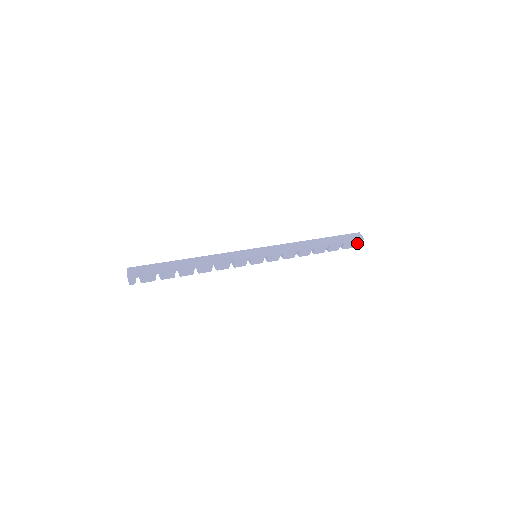
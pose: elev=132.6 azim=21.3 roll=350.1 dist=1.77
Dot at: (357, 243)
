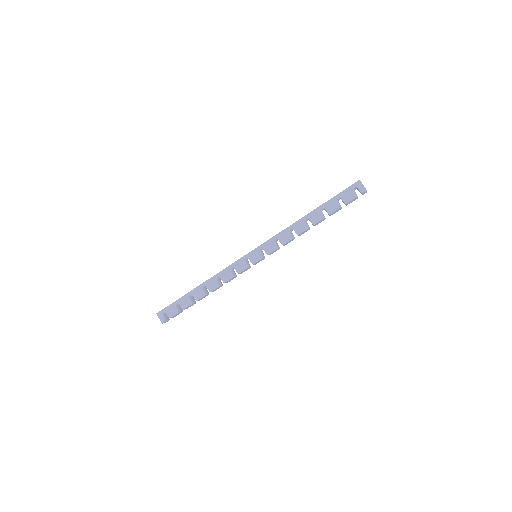
Dot at: (358, 189)
